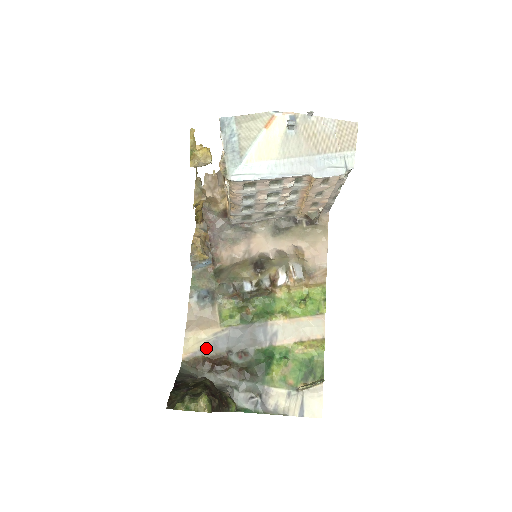
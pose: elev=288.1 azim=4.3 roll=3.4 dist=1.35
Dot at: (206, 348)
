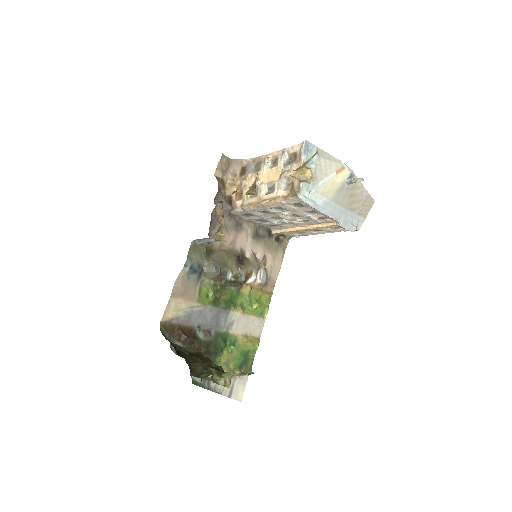
Dot at: (182, 318)
